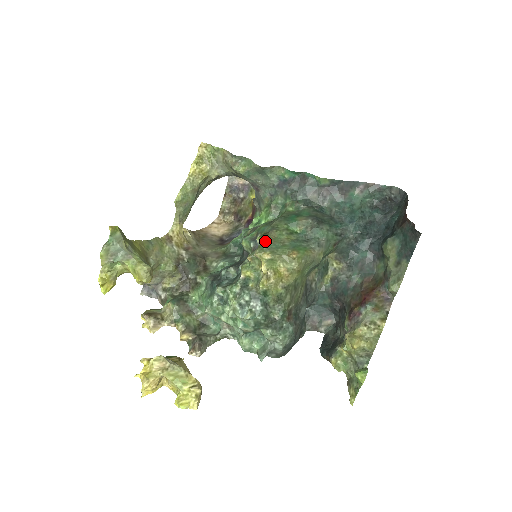
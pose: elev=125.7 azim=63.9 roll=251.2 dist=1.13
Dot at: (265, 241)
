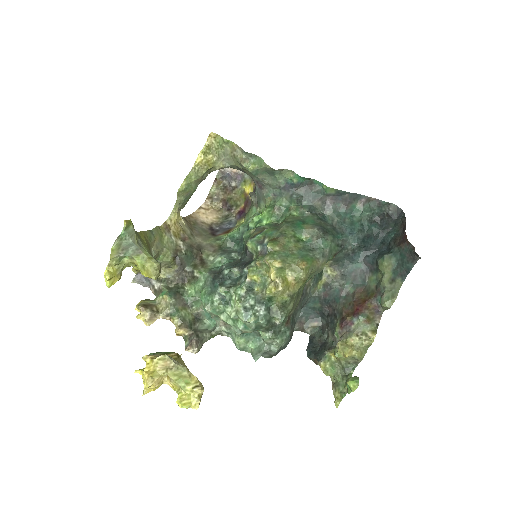
Dot at: (275, 248)
